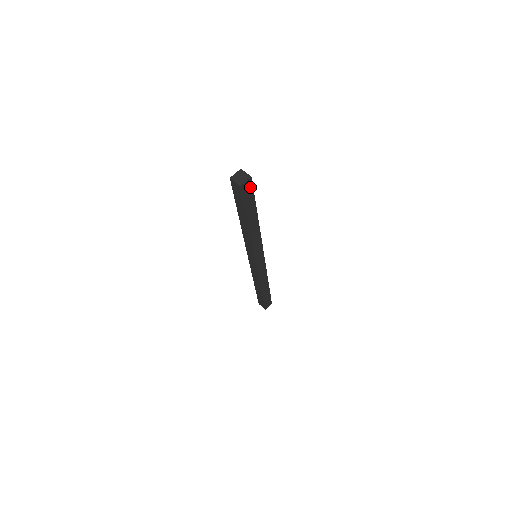
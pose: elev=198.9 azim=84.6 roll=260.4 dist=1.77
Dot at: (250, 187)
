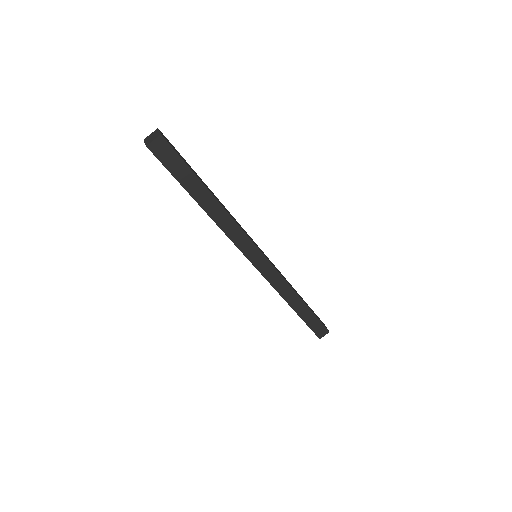
Dot at: (168, 149)
